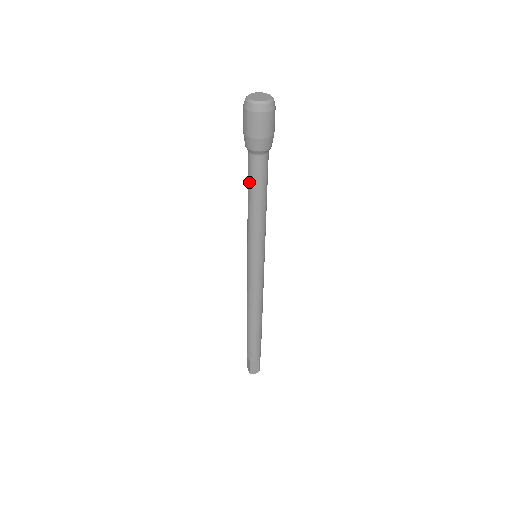
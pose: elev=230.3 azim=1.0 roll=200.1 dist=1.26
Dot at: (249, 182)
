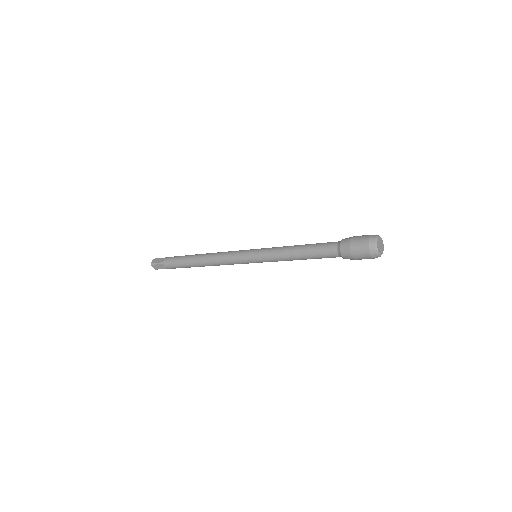
Dot at: (317, 258)
